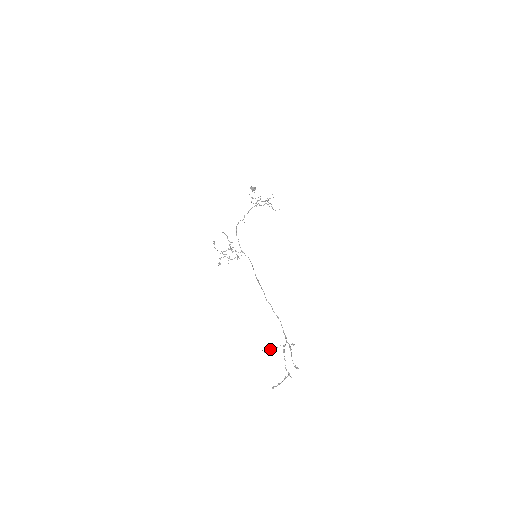
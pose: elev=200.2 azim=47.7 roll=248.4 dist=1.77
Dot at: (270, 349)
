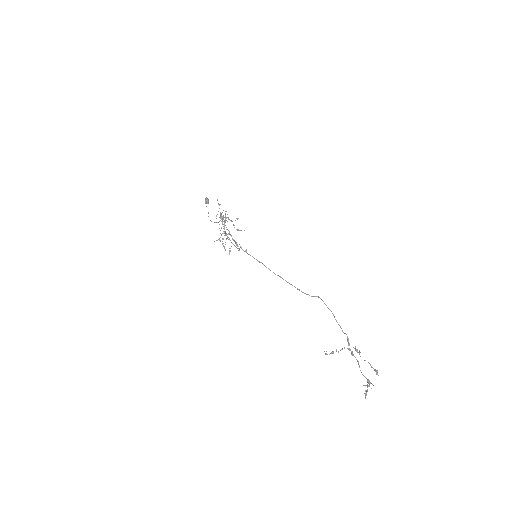
Dot at: (331, 352)
